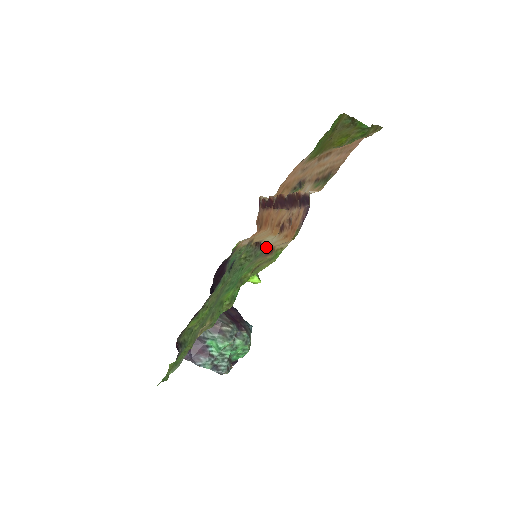
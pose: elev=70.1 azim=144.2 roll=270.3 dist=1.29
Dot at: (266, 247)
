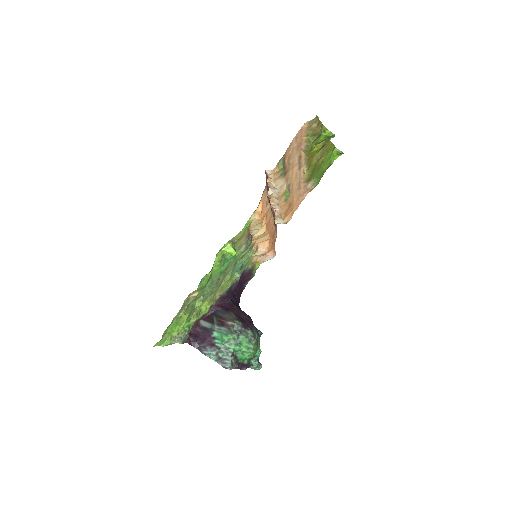
Dot at: (249, 232)
